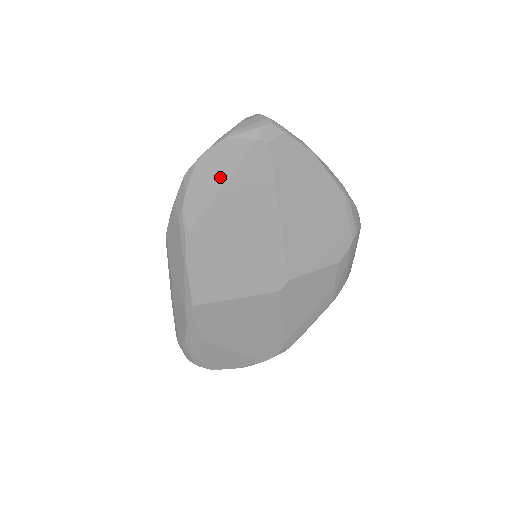
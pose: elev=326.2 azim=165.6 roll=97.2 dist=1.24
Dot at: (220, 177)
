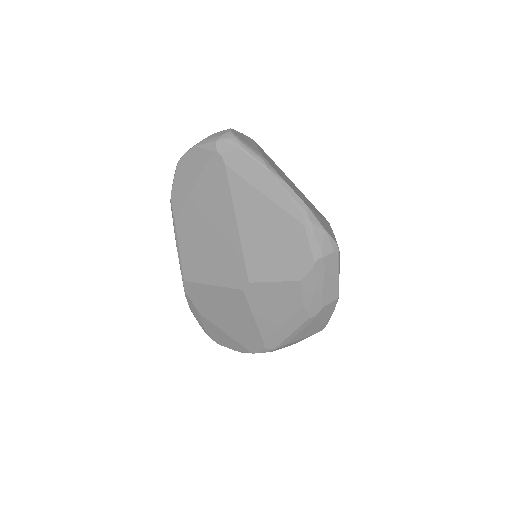
Dot at: (192, 178)
